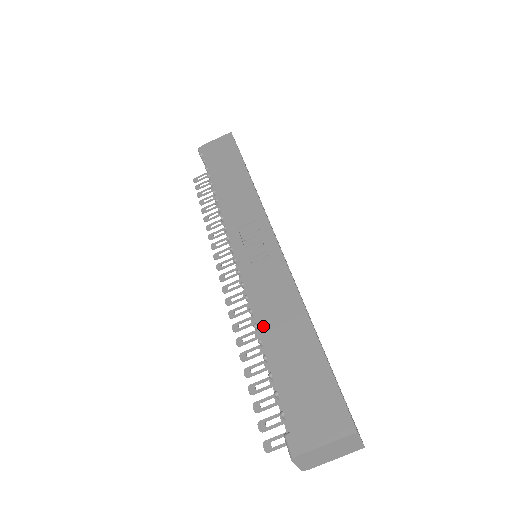
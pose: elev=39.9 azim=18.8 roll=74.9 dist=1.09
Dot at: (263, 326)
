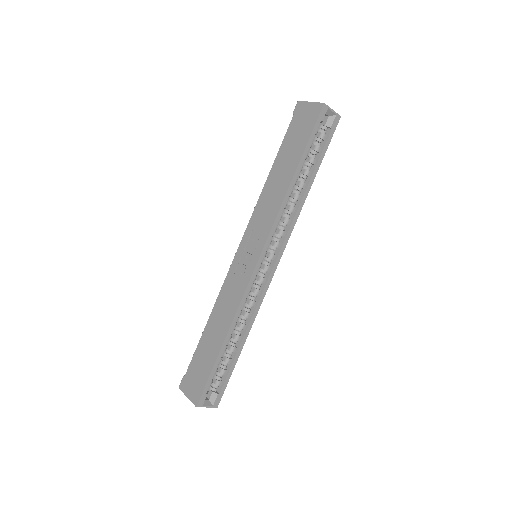
Dot at: (212, 317)
